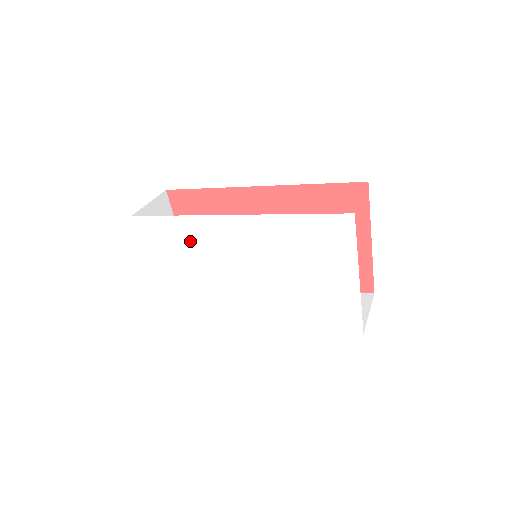
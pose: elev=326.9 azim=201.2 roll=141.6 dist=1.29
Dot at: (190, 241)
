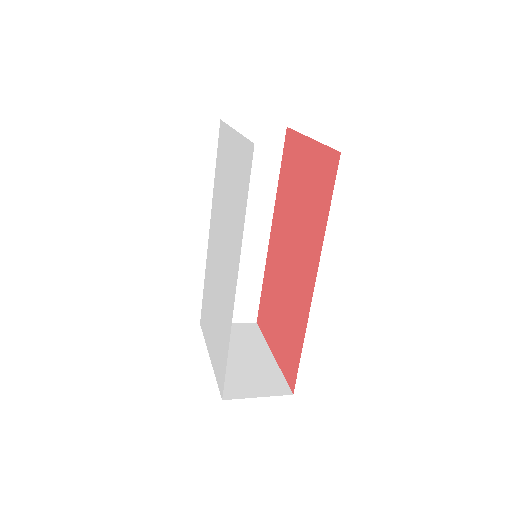
Dot at: (209, 287)
